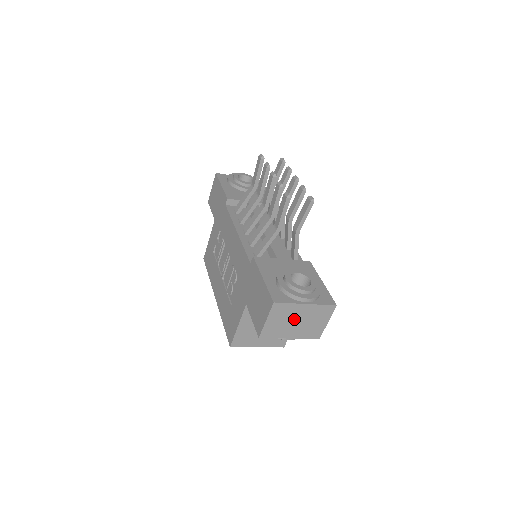
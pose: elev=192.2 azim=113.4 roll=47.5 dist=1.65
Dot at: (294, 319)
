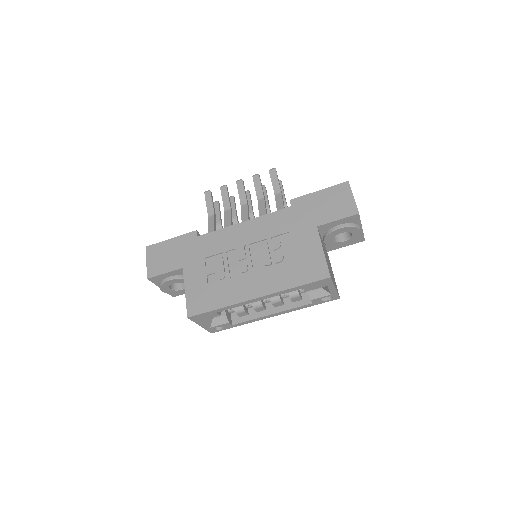
Dot at: occluded
